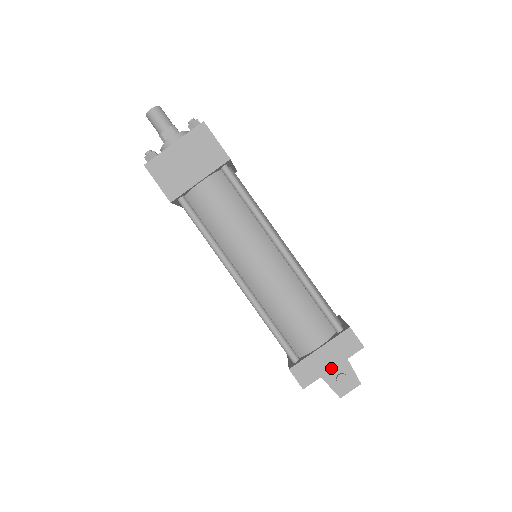
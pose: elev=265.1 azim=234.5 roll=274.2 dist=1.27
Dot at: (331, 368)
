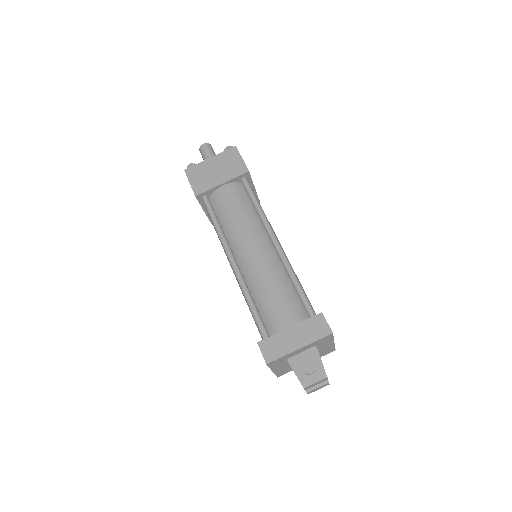
Dot at: (297, 348)
